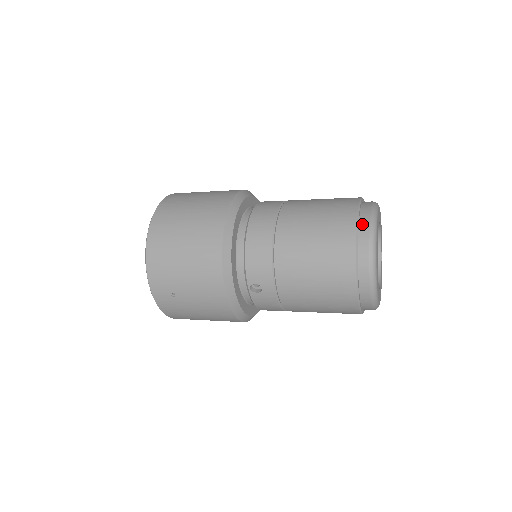
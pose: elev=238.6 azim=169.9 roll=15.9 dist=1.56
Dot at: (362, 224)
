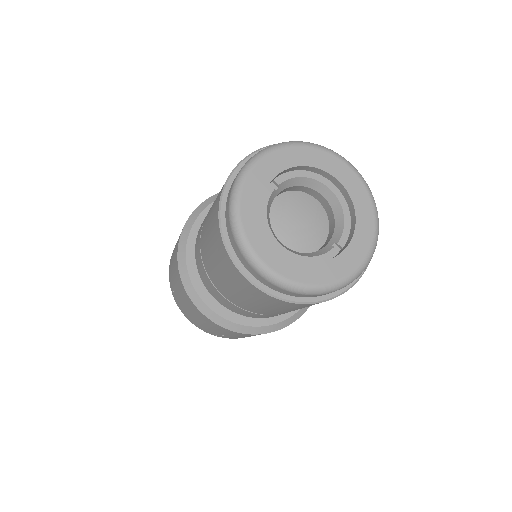
Dot at: occluded
